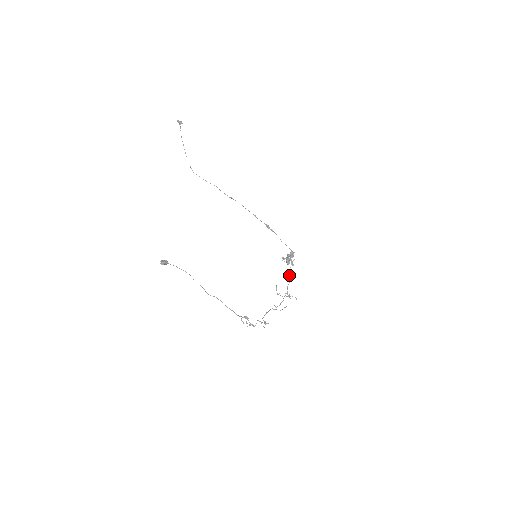
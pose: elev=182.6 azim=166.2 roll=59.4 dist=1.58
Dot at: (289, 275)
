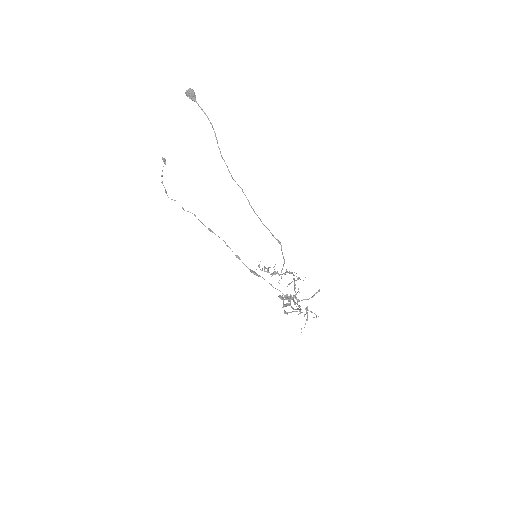
Dot at: (293, 309)
